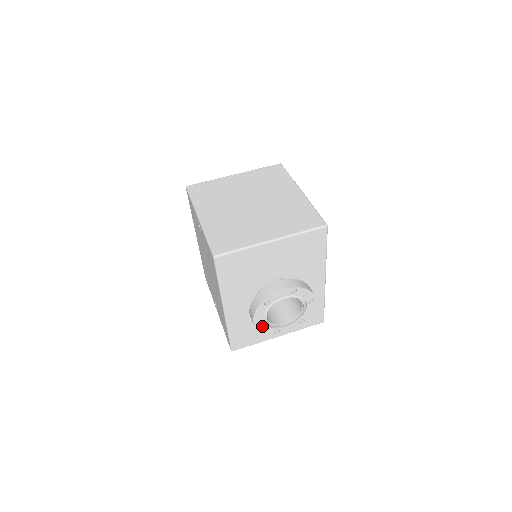
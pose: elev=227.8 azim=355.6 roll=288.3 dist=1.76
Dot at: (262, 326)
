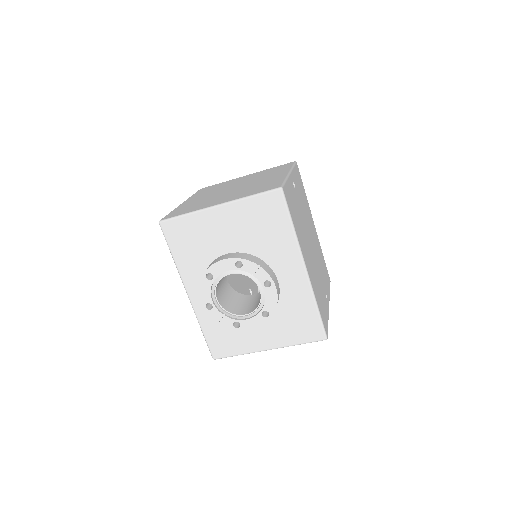
Dot at: (214, 312)
